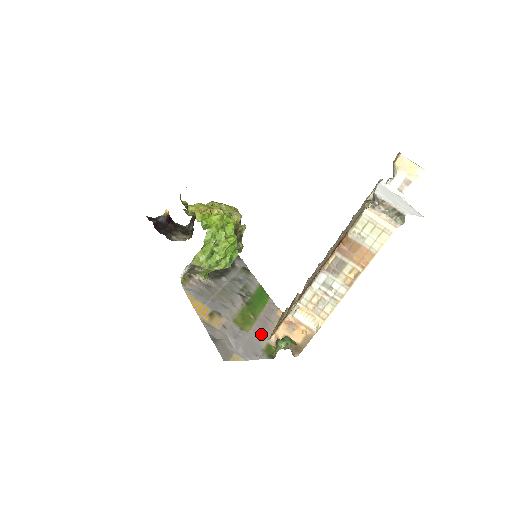
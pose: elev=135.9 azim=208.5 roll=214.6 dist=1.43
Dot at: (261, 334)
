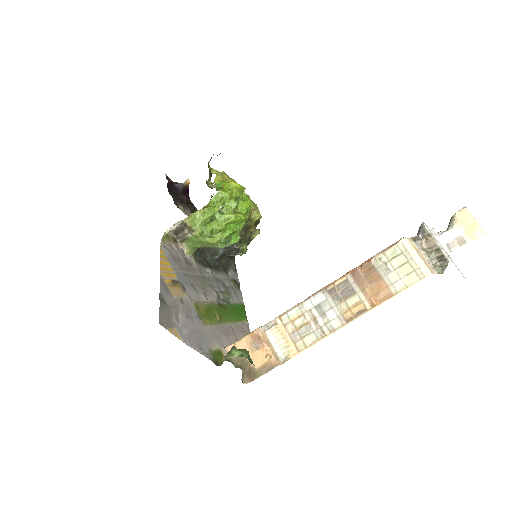
Dot at: (218, 337)
